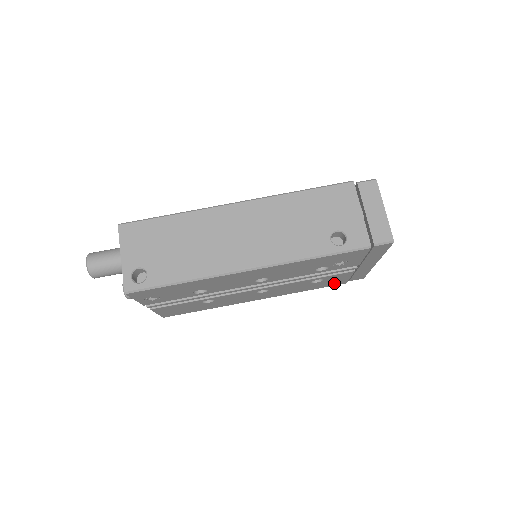
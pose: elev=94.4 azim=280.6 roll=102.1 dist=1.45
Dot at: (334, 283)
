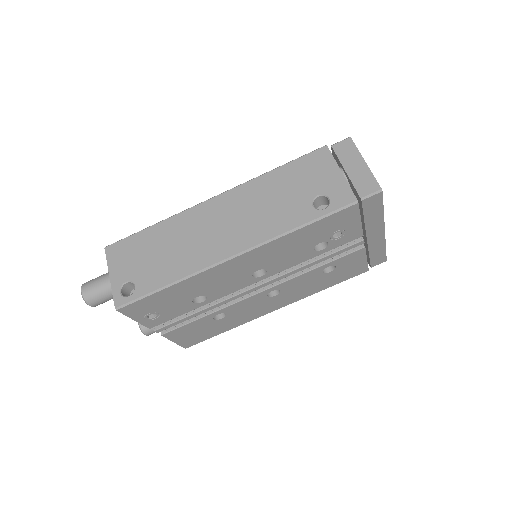
Dot at: (353, 272)
